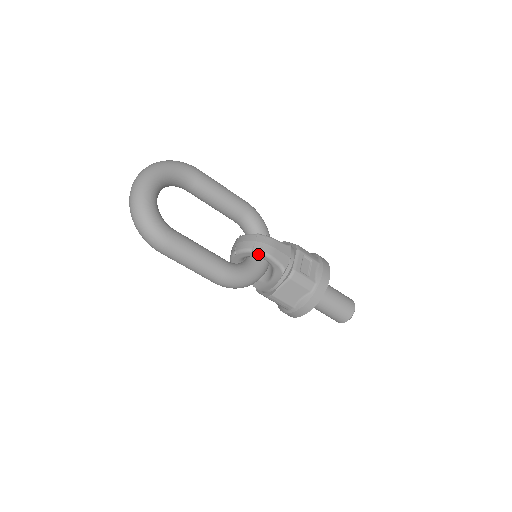
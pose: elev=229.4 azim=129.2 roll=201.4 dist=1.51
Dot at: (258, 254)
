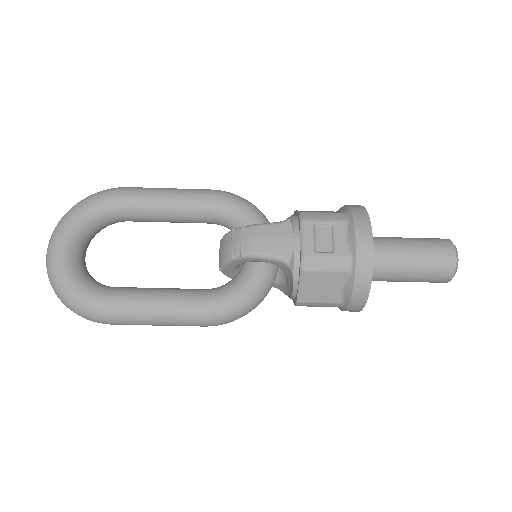
Dot at: (241, 260)
